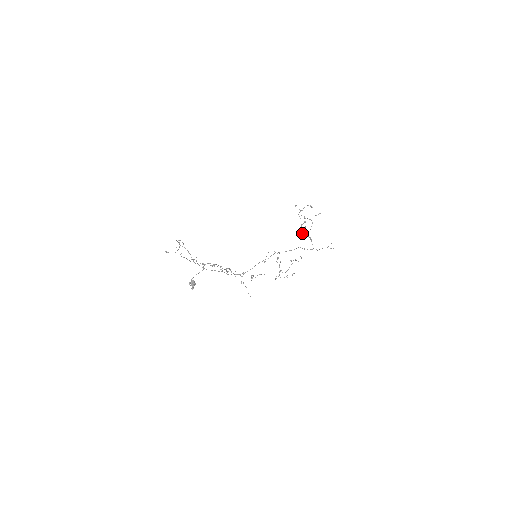
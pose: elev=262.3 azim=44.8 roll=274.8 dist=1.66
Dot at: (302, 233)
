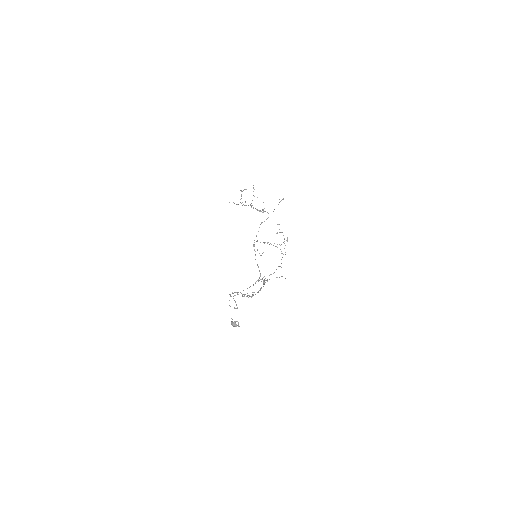
Dot at: (259, 211)
